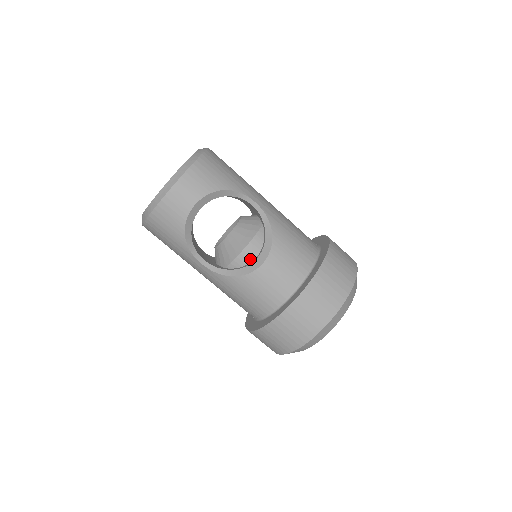
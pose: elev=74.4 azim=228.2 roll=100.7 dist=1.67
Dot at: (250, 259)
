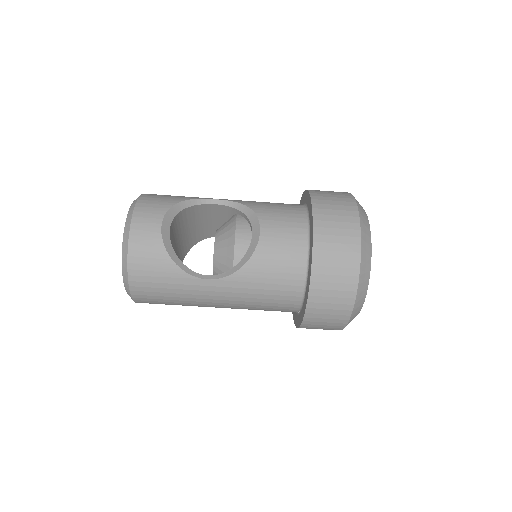
Dot at: (247, 242)
